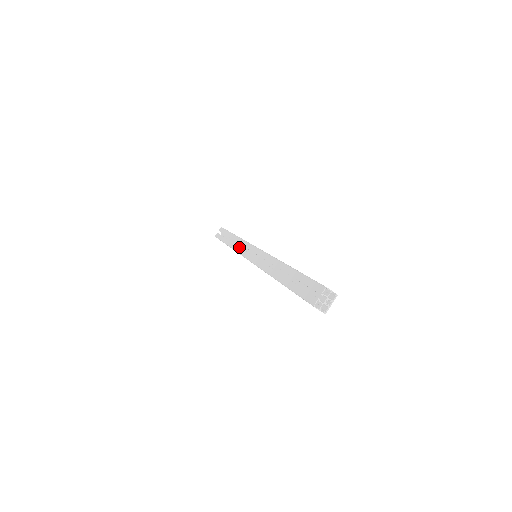
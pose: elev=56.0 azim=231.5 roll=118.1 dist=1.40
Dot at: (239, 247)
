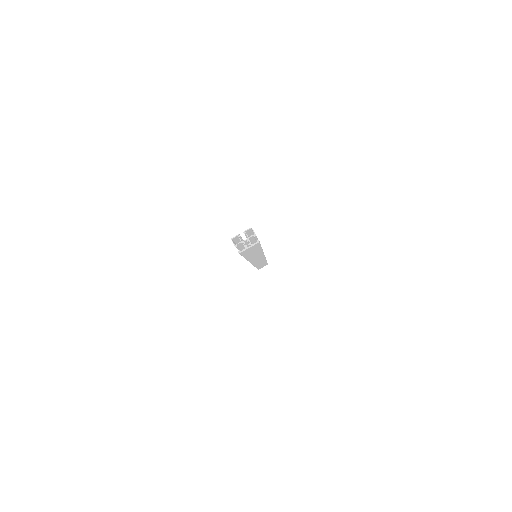
Dot at: occluded
